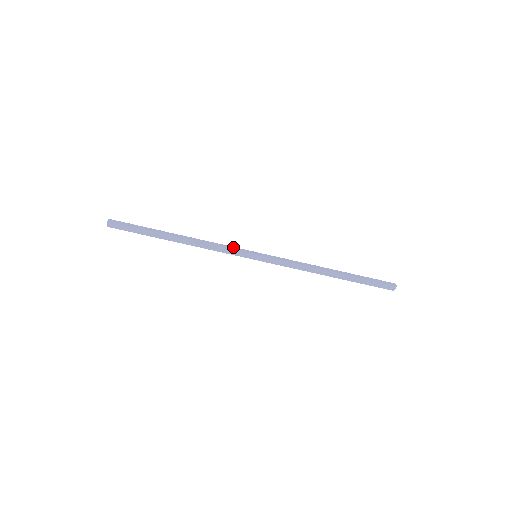
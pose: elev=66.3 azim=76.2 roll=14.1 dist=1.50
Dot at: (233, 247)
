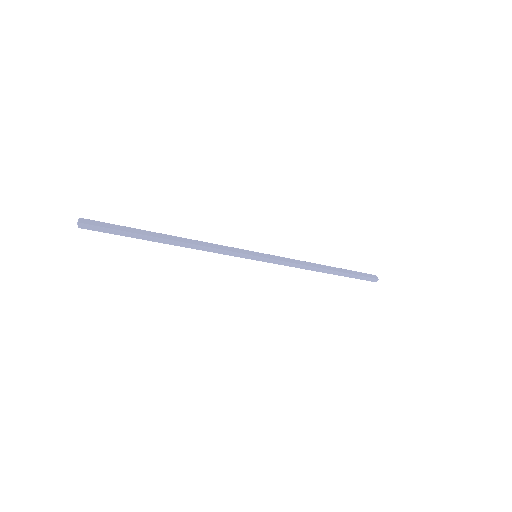
Dot at: (233, 253)
